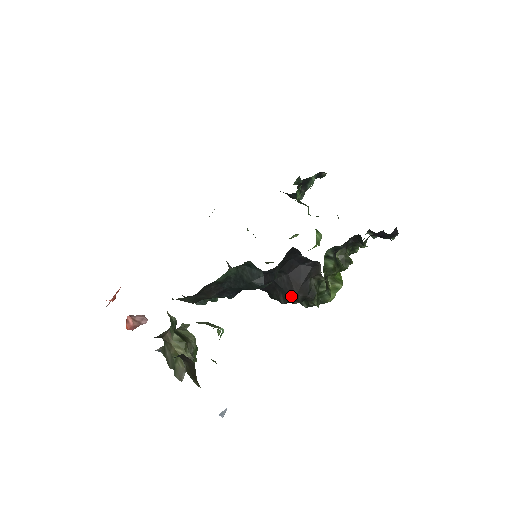
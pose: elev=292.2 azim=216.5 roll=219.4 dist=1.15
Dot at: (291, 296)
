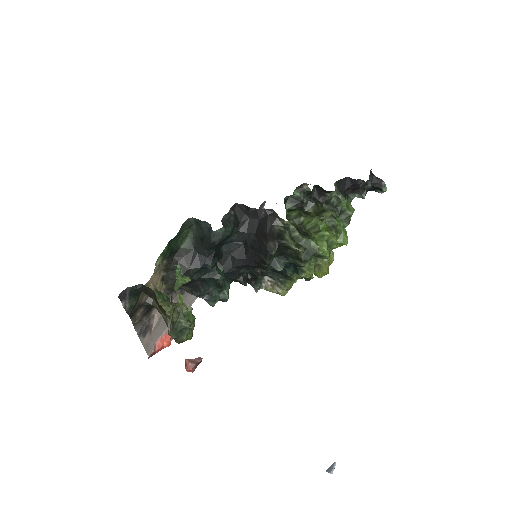
Dot at: (265, 249)
